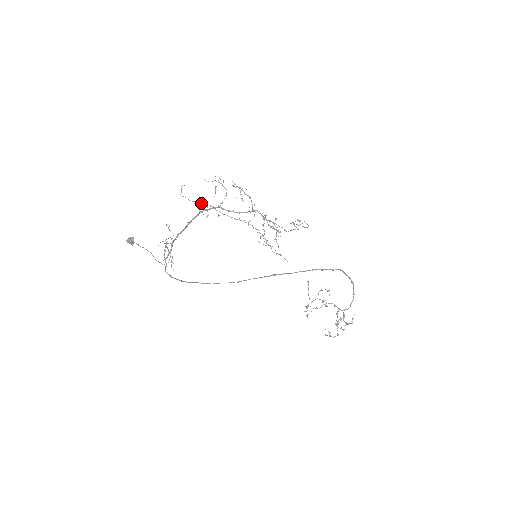
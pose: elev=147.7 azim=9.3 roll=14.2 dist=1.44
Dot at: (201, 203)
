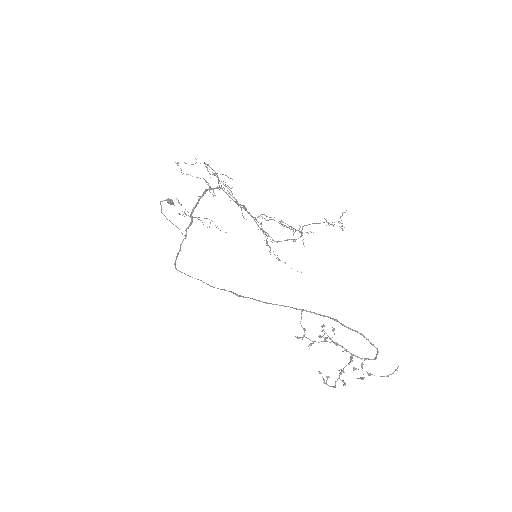
Dot at: (205, 180)
